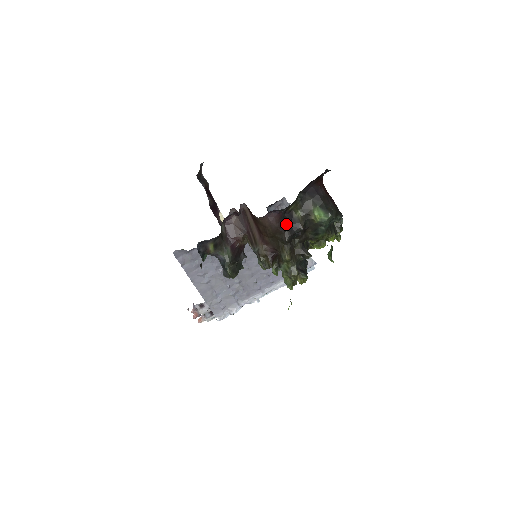
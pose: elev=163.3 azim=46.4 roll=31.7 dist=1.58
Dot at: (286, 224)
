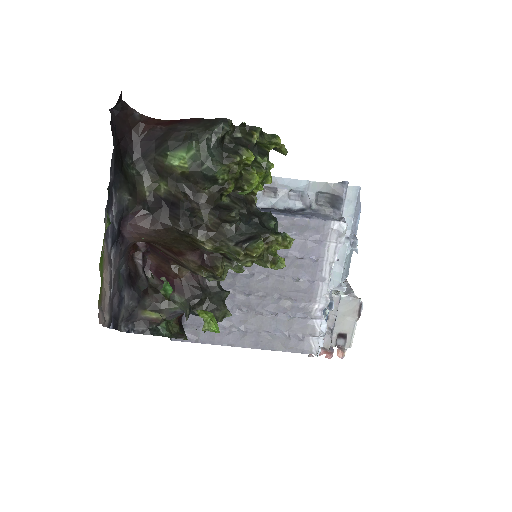
Dot at: (162, 214)
